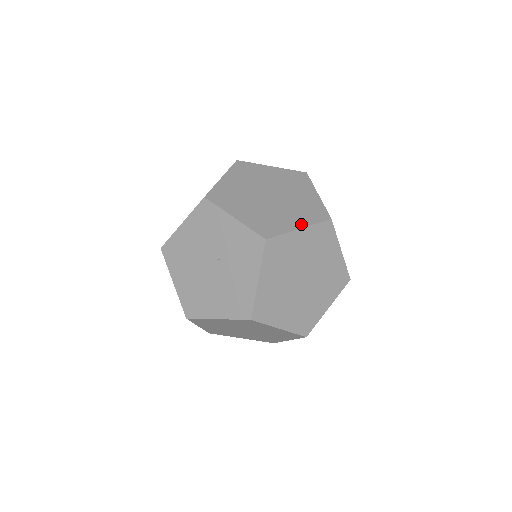
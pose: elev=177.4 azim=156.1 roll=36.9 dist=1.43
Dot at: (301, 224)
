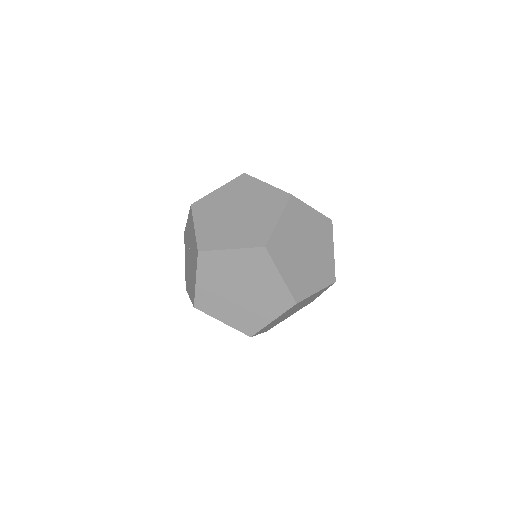
Dot at: occluded
